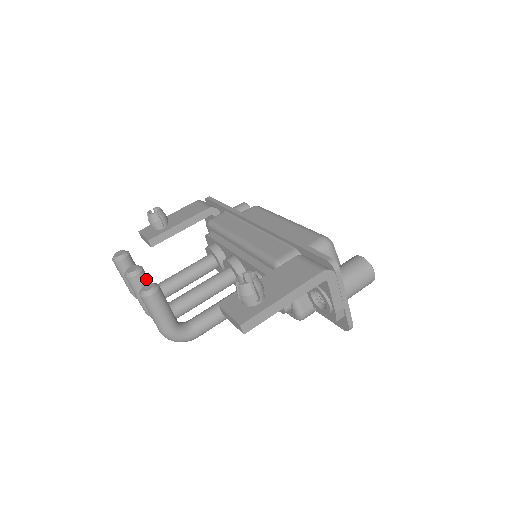
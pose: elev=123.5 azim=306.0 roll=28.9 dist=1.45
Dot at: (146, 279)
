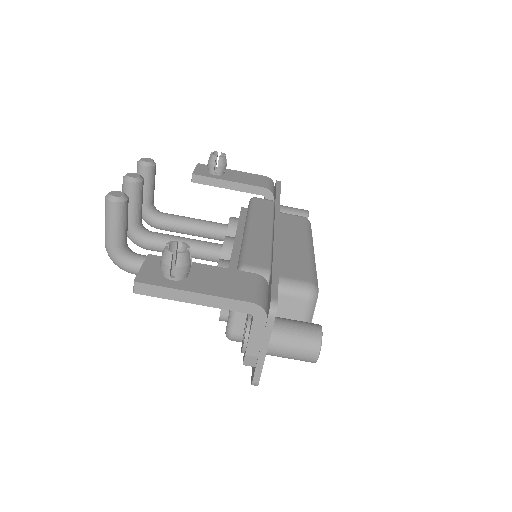
Dot at: (138, 193)
